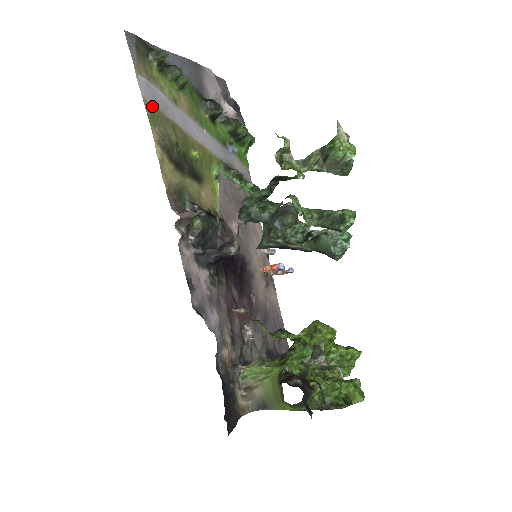
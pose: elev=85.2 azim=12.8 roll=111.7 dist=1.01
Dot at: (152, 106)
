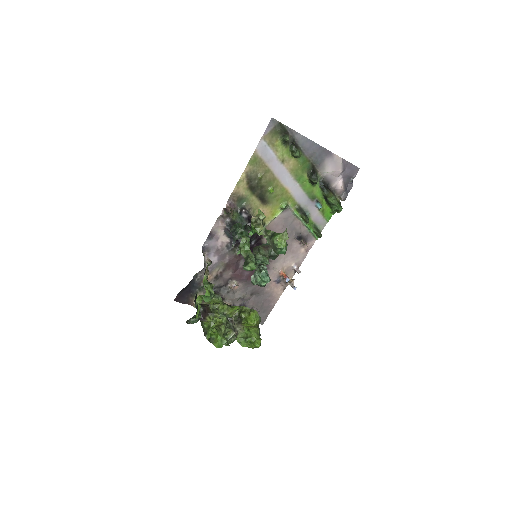
Dot at: (259, 156)
